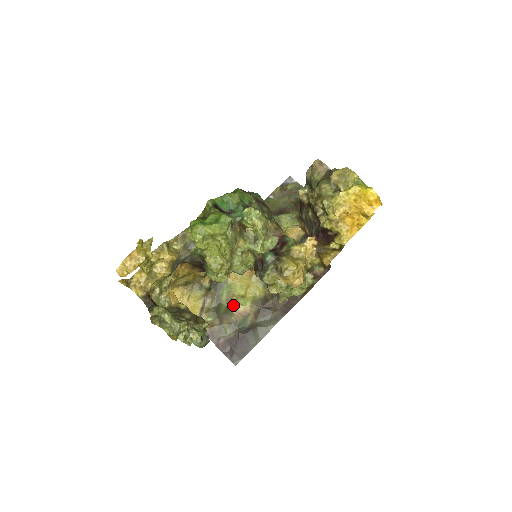
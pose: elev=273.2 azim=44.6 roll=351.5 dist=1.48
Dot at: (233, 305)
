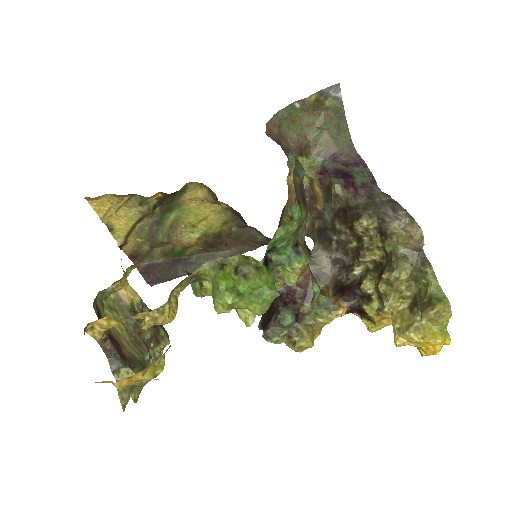
Dot at: (177, 233)
